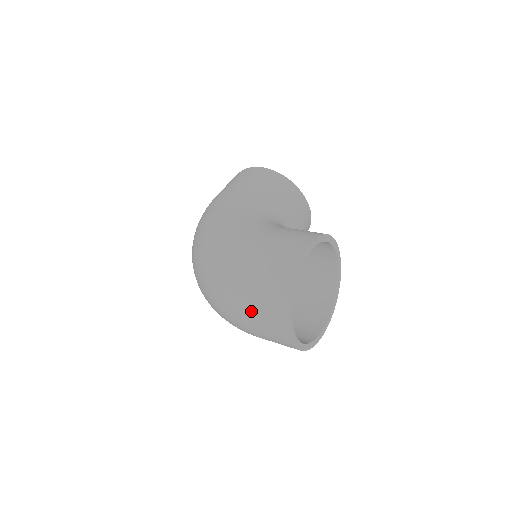
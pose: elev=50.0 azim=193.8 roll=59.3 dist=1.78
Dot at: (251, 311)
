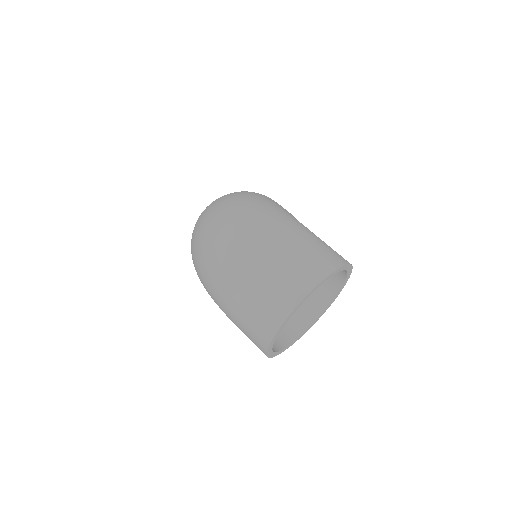
Dot at: (275, 263)
